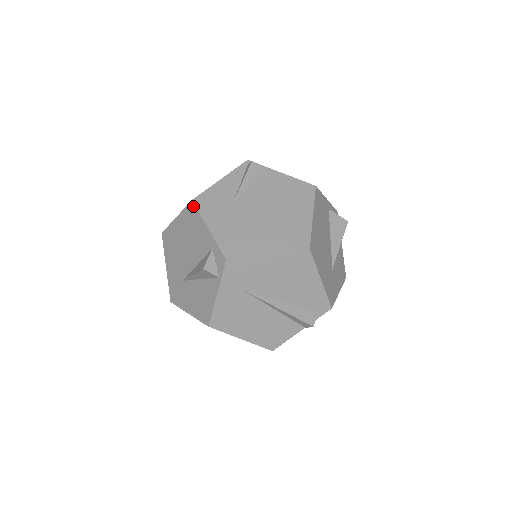
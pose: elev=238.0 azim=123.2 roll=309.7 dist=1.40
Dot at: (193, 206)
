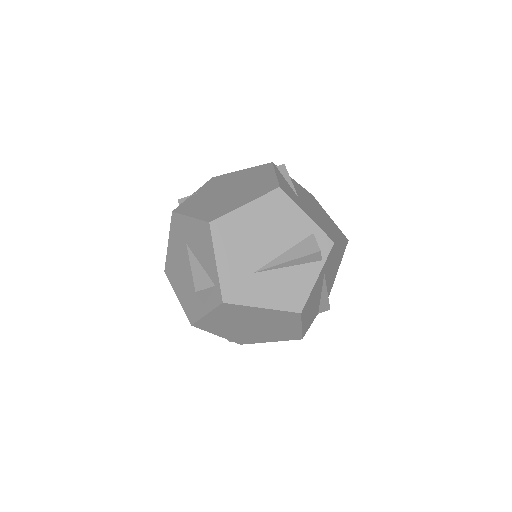
Dot at: (282, 193)
